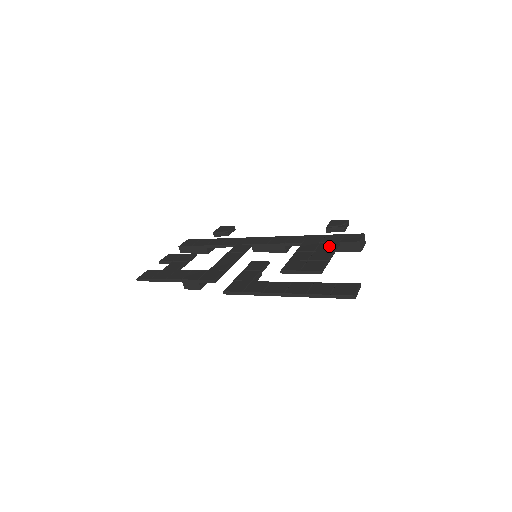
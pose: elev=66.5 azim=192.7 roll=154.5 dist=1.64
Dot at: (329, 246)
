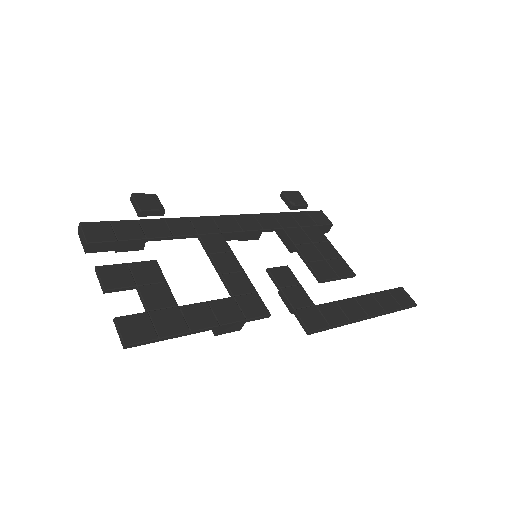
Dot at: (317, 233)
